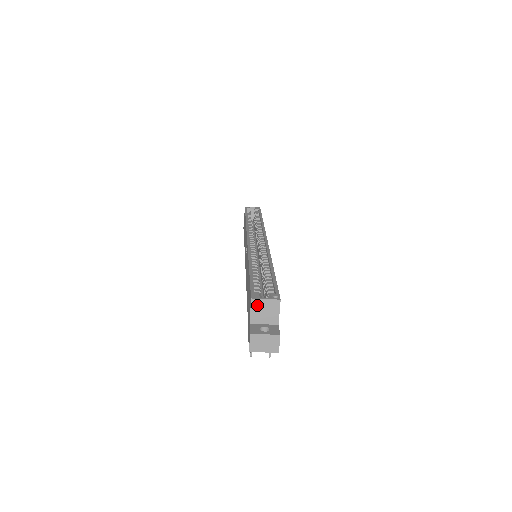
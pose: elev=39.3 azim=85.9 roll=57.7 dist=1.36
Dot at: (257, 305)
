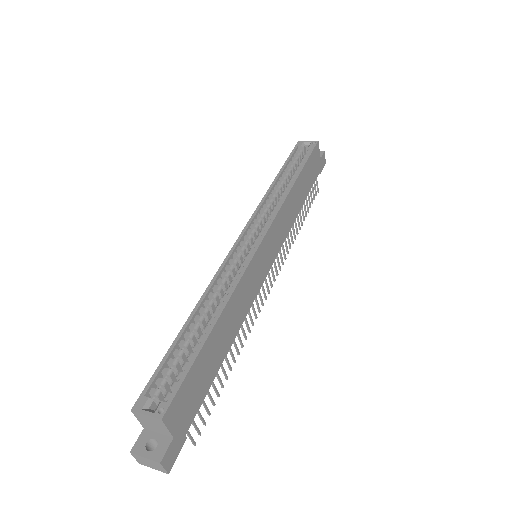
Dot at: (140, 417)
